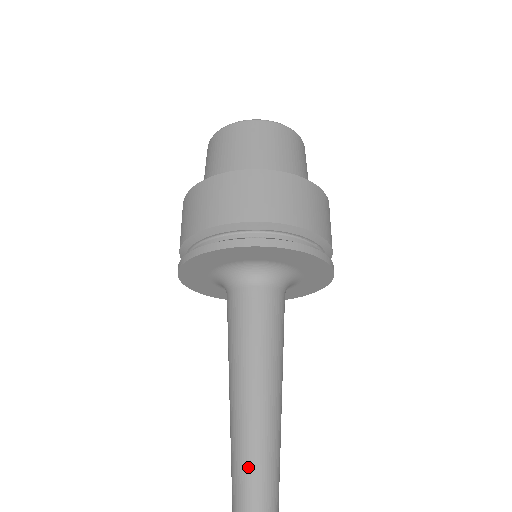
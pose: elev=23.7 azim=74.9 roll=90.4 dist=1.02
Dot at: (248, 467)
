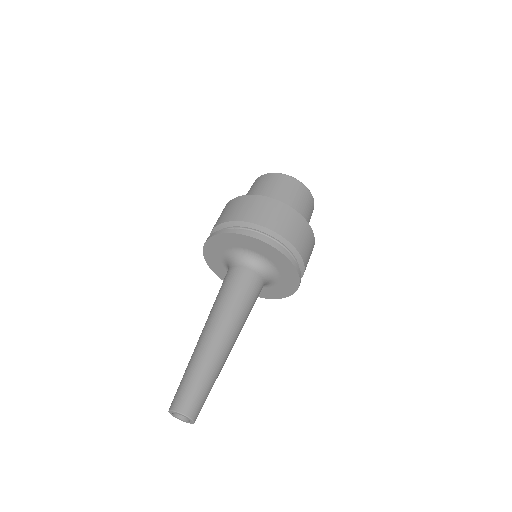
Dot at: (190, 363)
